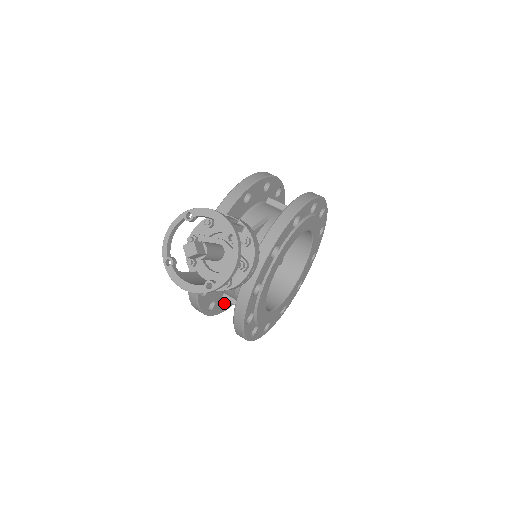
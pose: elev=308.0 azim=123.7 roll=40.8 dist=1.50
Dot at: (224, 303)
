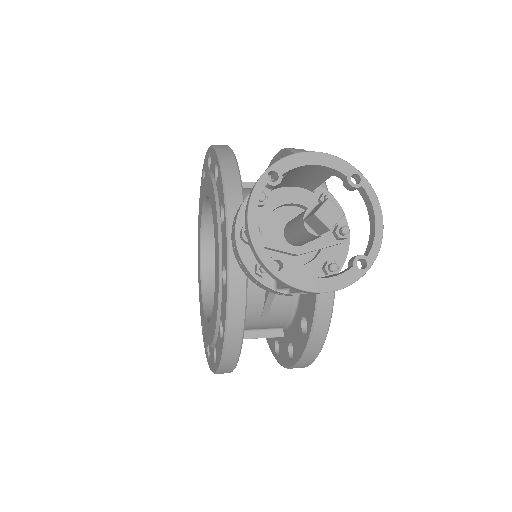
Dot at: occluded
